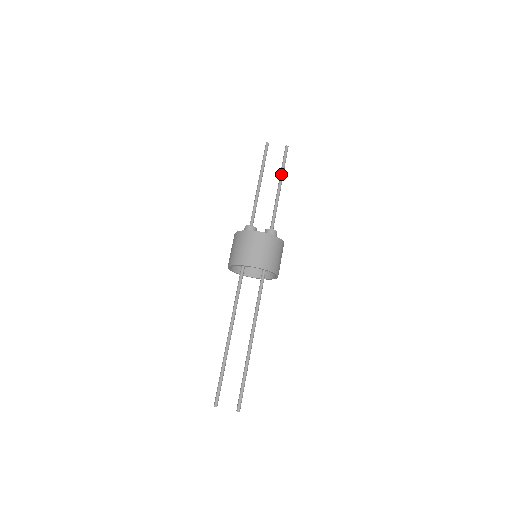
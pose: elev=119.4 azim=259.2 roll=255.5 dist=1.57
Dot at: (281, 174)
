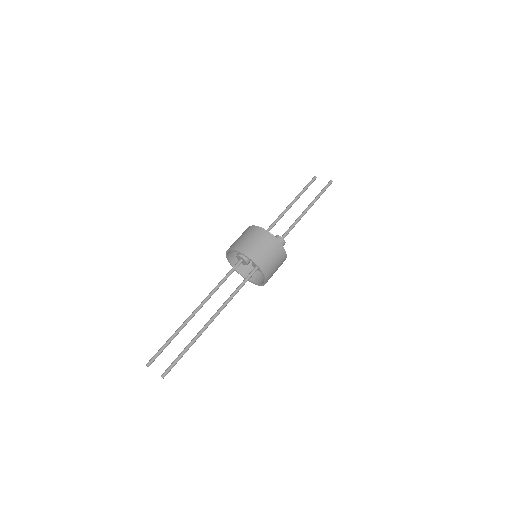
Dot at: (314, 199)
